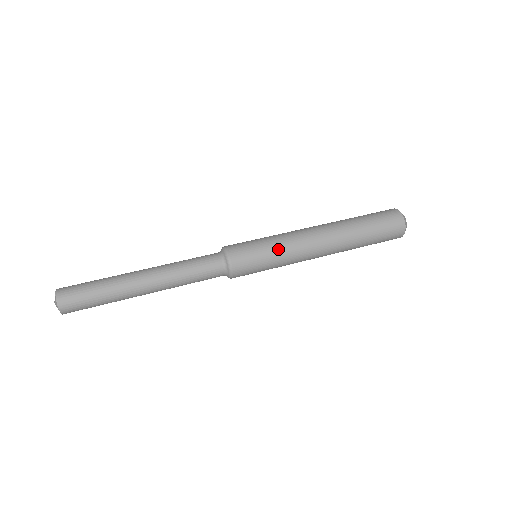
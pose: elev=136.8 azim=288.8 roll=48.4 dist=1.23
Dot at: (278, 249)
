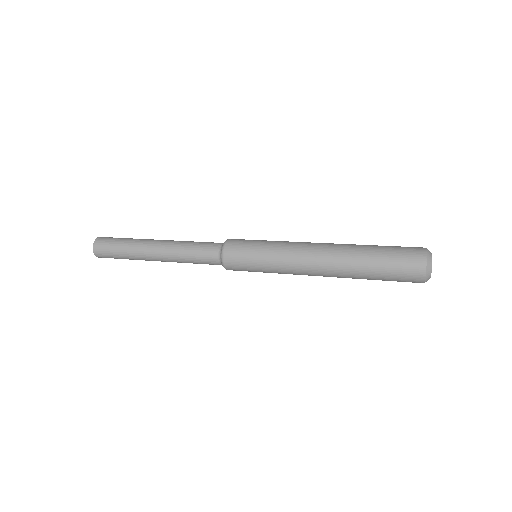
Dot at: (270, 262)
